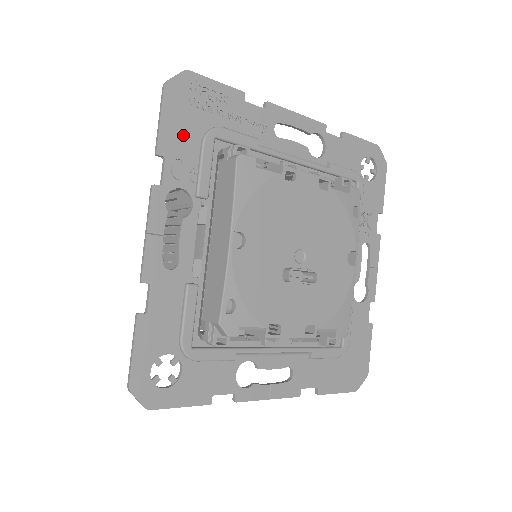
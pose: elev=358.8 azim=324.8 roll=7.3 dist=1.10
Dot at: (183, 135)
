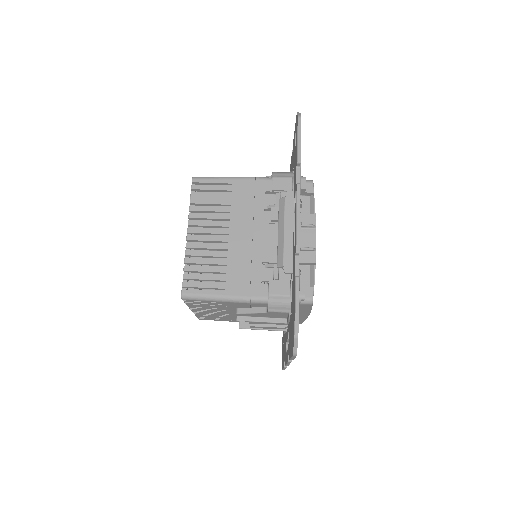
Dot at: occluded
